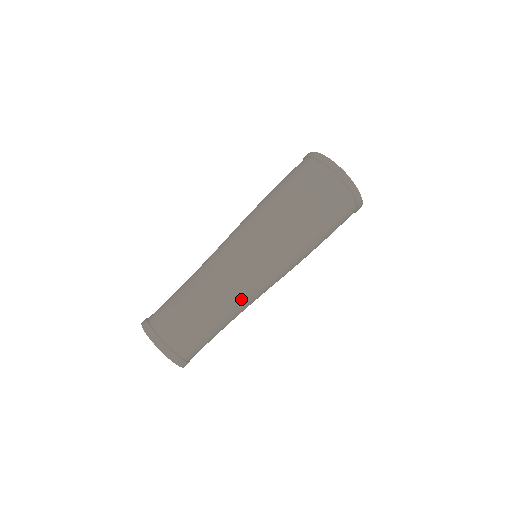
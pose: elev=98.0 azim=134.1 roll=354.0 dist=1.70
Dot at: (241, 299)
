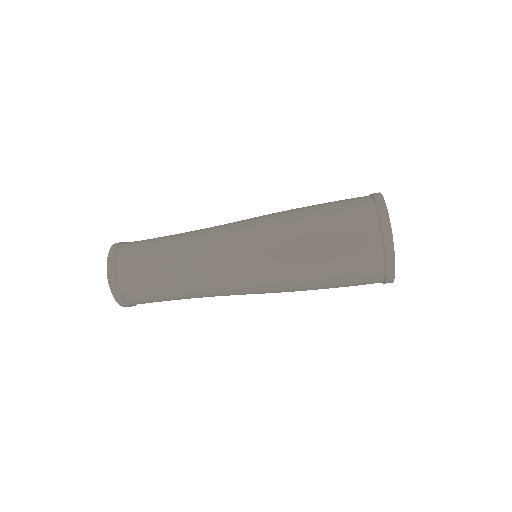
Dot at: (209, 287)
